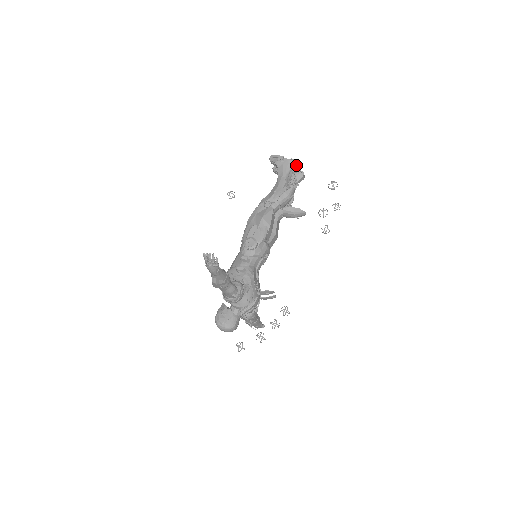
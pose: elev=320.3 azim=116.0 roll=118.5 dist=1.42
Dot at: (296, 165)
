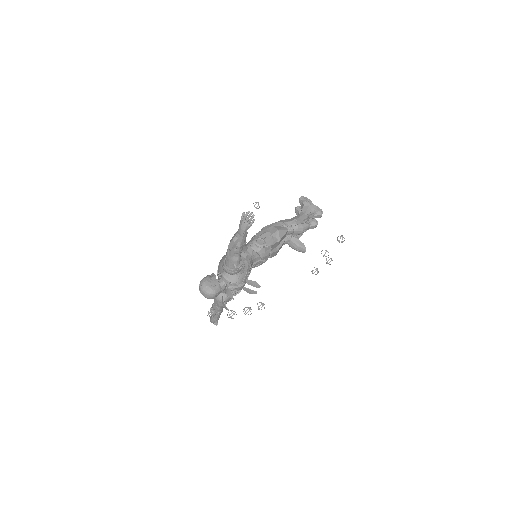
Dot at: (318, 212)
